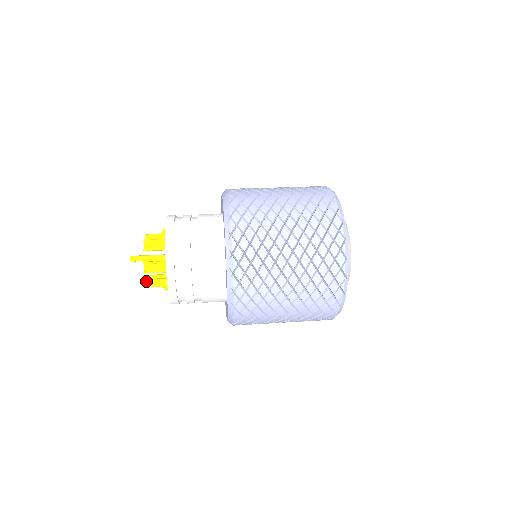
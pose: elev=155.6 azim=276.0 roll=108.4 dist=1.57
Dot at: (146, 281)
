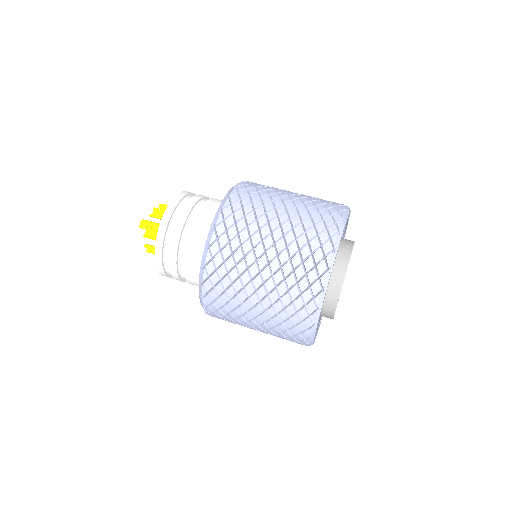
Dot at: occluded
